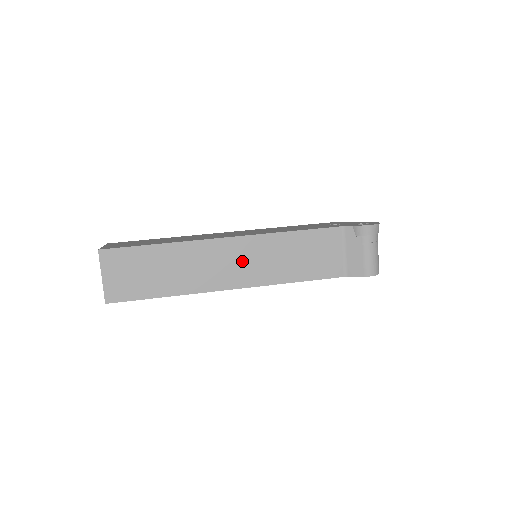
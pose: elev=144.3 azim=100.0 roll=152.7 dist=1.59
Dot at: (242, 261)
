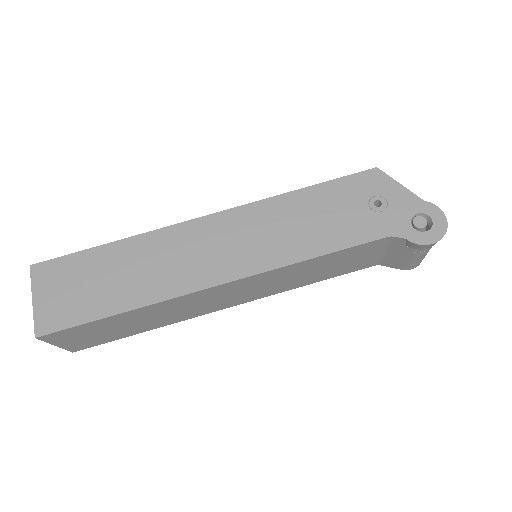
Dot at: (240, 292)
